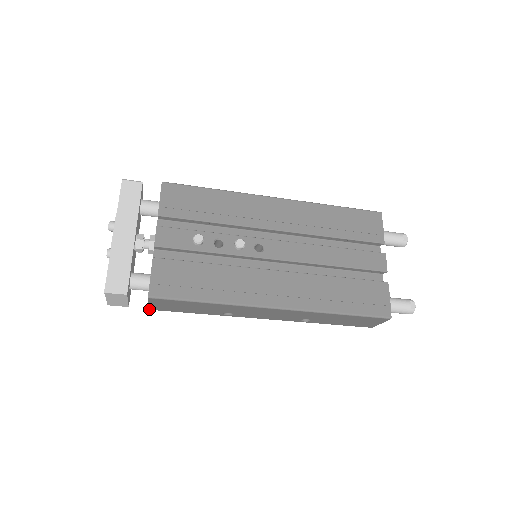
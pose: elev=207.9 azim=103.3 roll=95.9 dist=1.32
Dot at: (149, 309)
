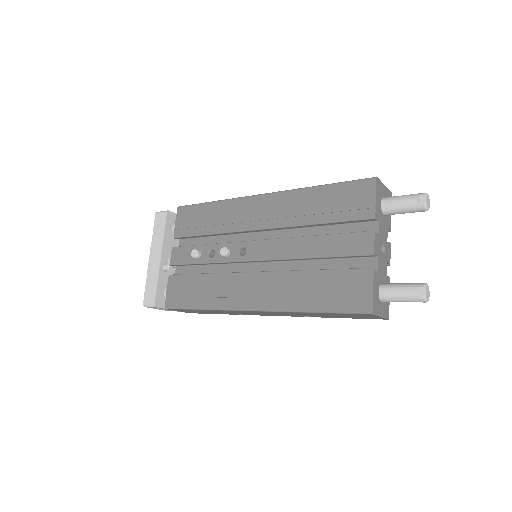
Dot at: occluded
